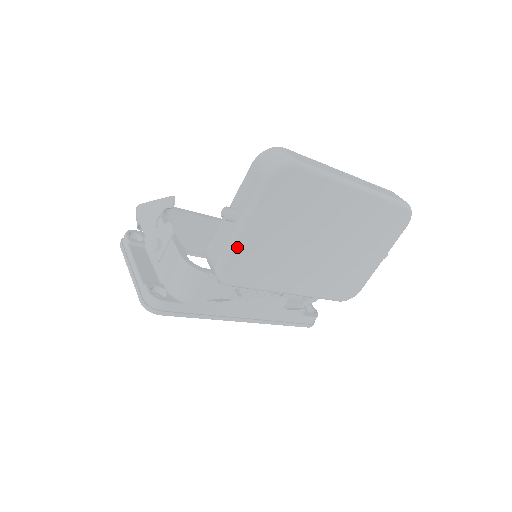
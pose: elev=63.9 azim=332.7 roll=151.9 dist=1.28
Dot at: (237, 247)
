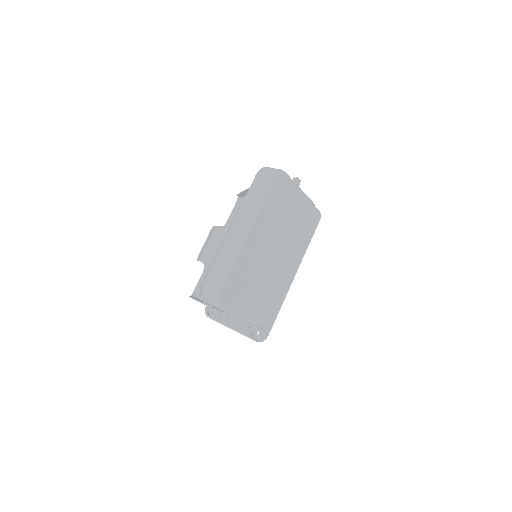
Dot at: (253, 319)
